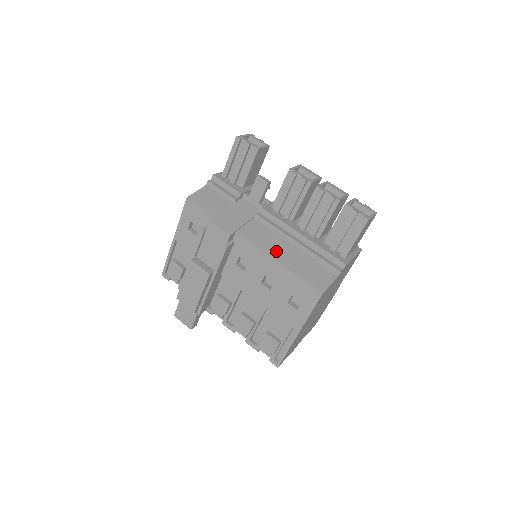
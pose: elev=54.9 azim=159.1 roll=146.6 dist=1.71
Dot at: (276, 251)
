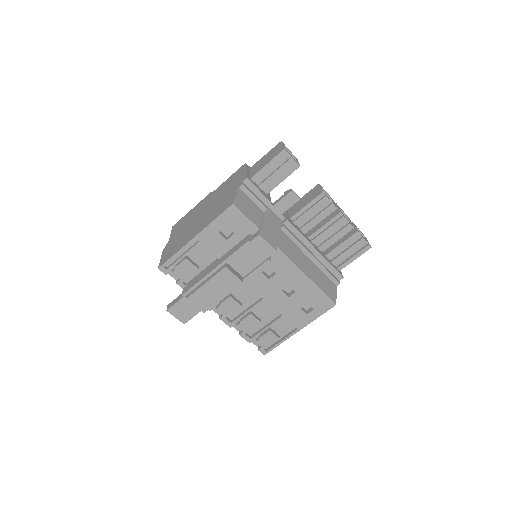
Dot at: (303, 265)
